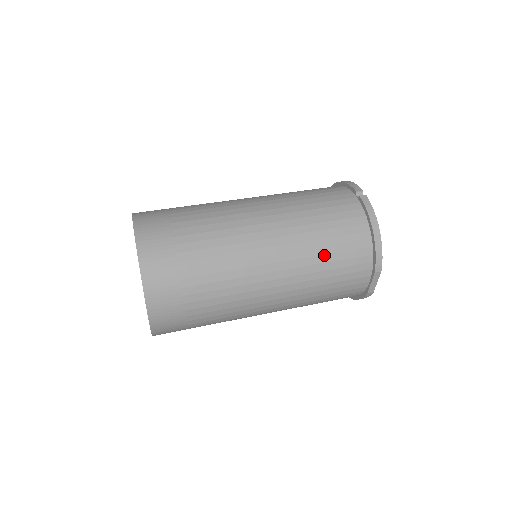
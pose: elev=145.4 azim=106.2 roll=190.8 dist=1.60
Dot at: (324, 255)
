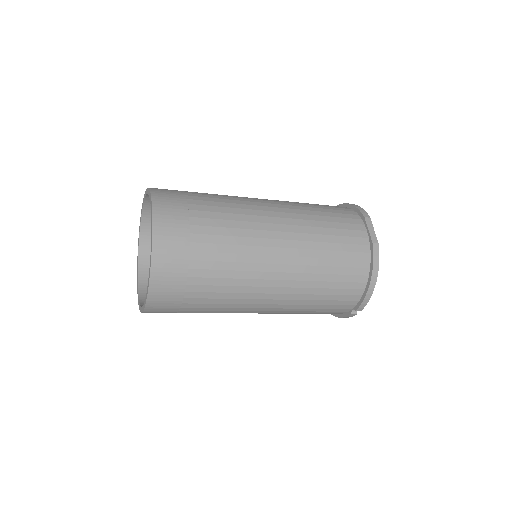
Dot at: (311, 205)
